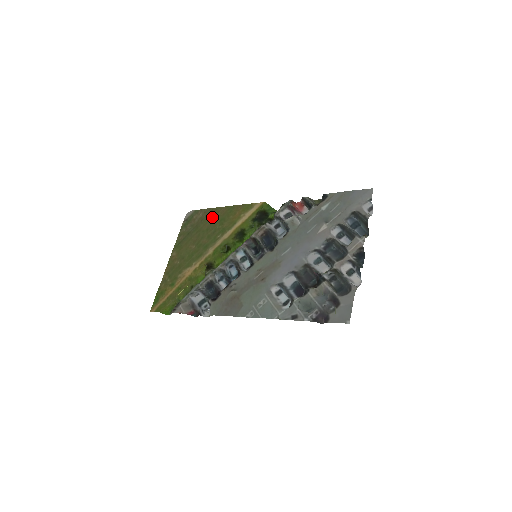
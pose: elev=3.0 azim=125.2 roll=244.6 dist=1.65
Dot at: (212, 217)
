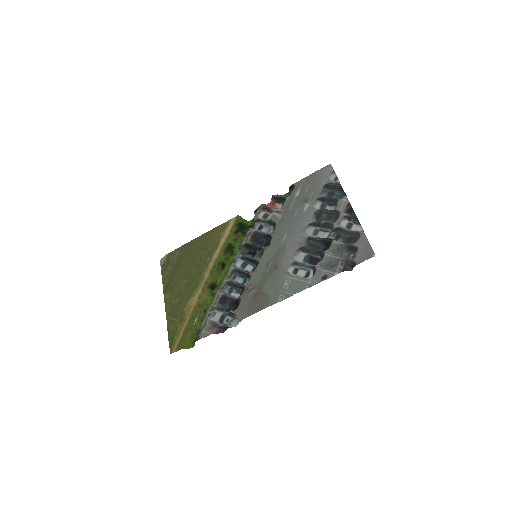
Dot at: (191, 250)
